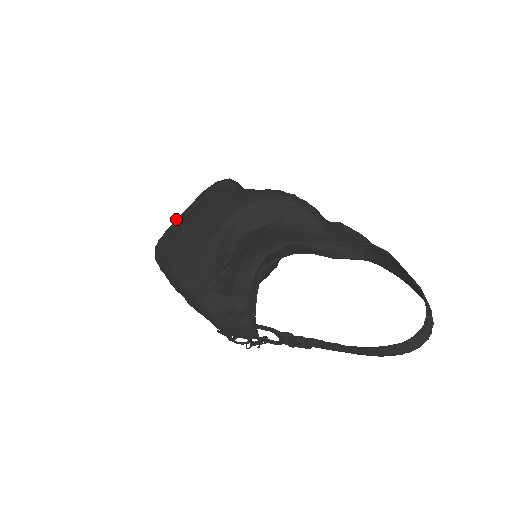
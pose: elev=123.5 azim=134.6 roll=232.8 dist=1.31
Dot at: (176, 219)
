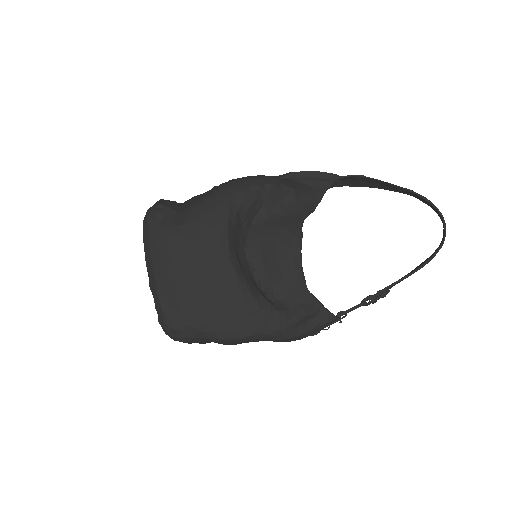
Dot at: (156, 289)
